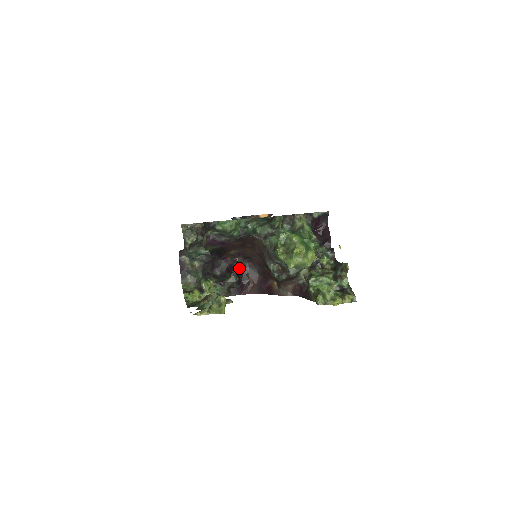
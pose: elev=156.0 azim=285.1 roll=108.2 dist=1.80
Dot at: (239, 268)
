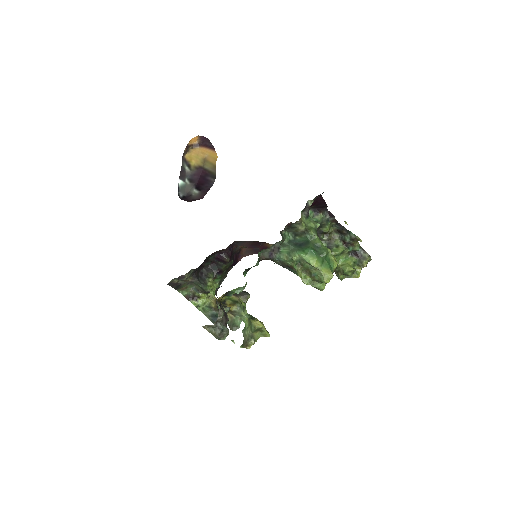
Dot at: (228, 252)
